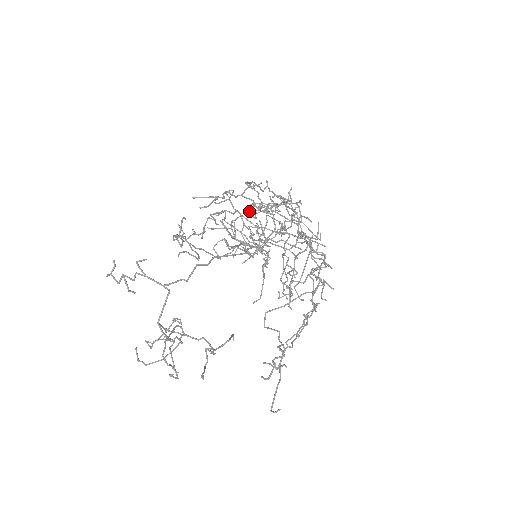
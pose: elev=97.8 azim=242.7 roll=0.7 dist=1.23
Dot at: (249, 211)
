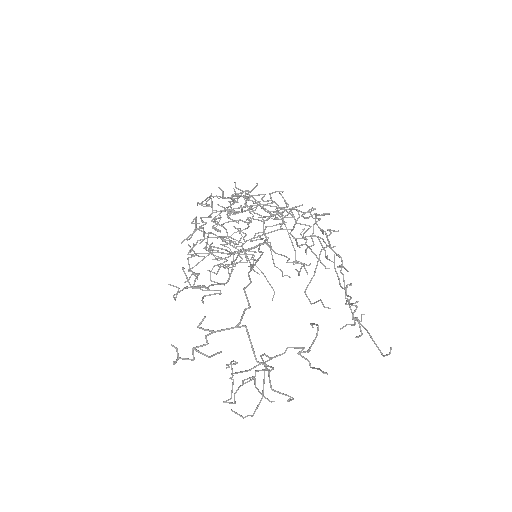
Dot at: (232, 219)
